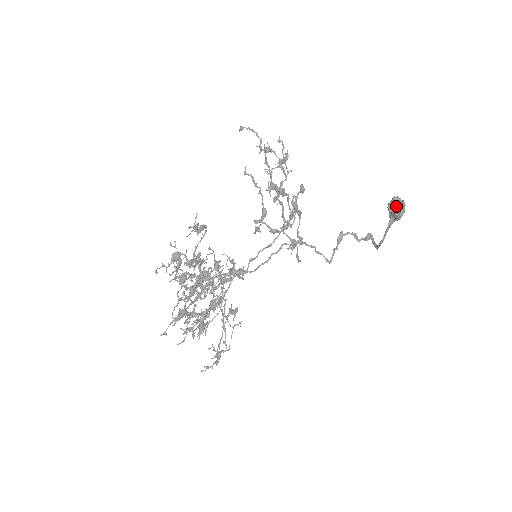
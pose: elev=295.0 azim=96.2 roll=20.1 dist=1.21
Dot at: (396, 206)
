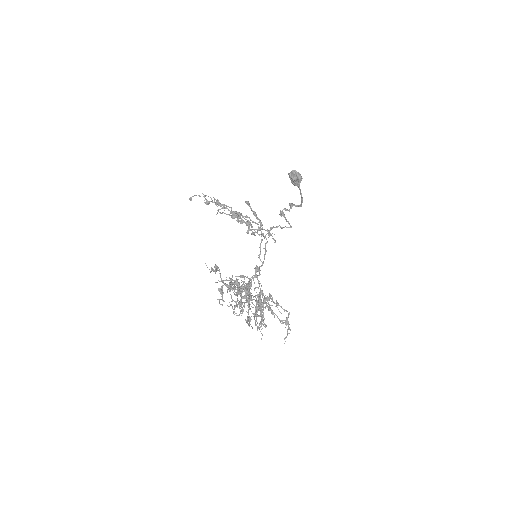
Dot at: (296, 174)
